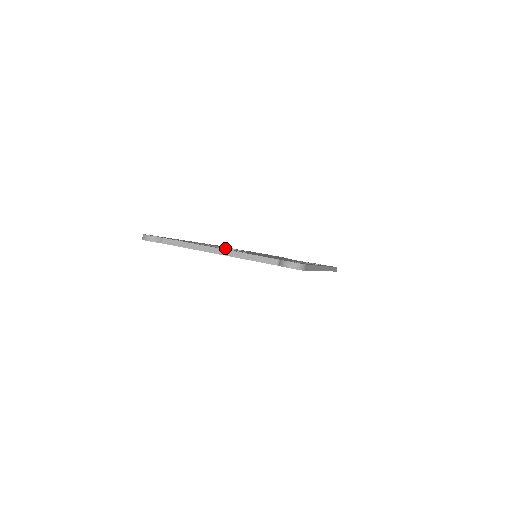
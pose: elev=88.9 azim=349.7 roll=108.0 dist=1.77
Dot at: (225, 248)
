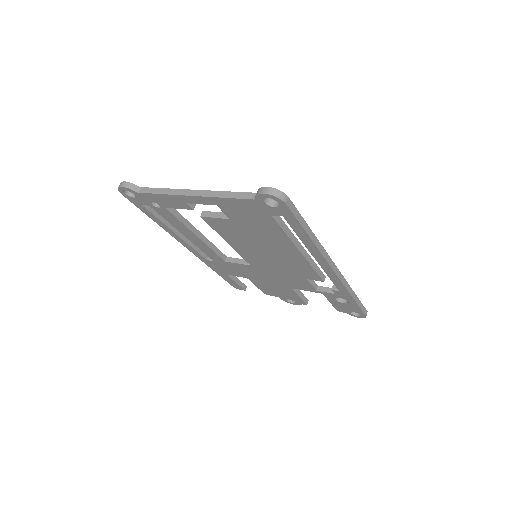
Dot at: (227, 257)
